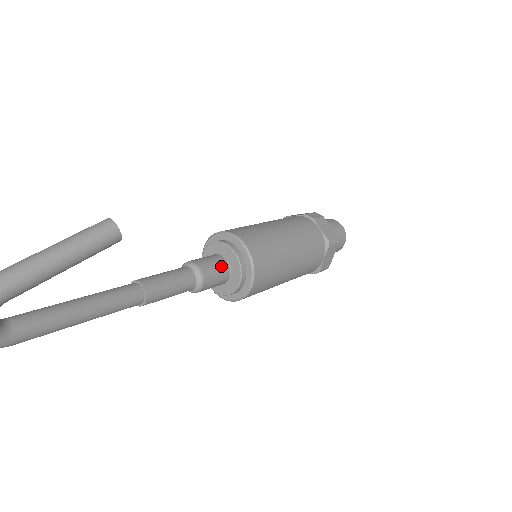
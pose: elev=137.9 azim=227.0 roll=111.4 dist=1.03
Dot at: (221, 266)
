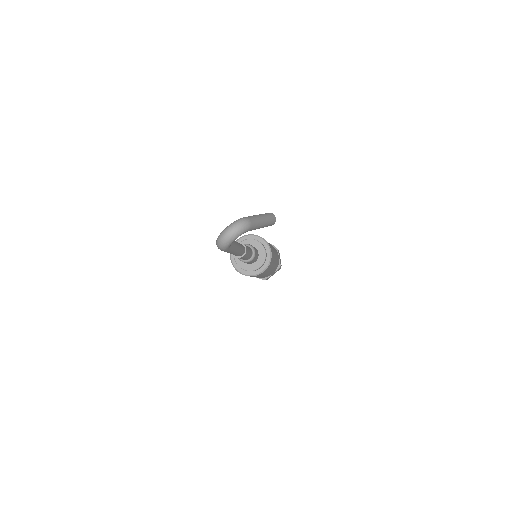
Dot at: (258, 254)
